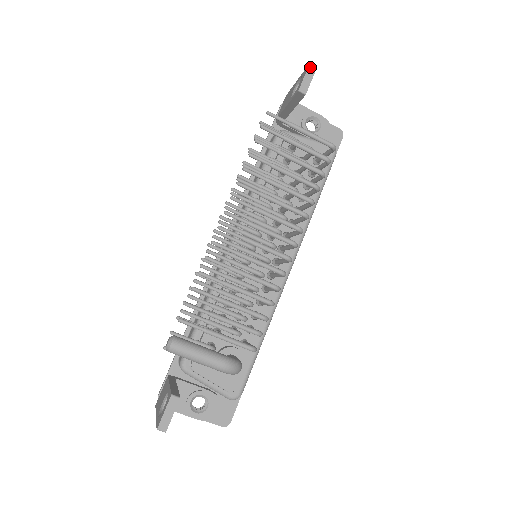
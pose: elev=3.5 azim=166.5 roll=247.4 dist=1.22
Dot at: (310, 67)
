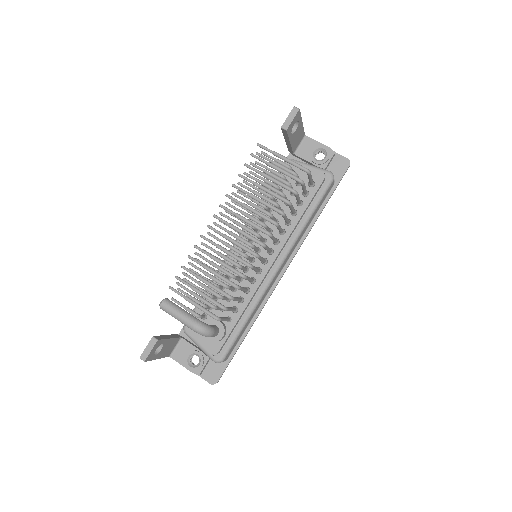
Dot at: (293, 109)
